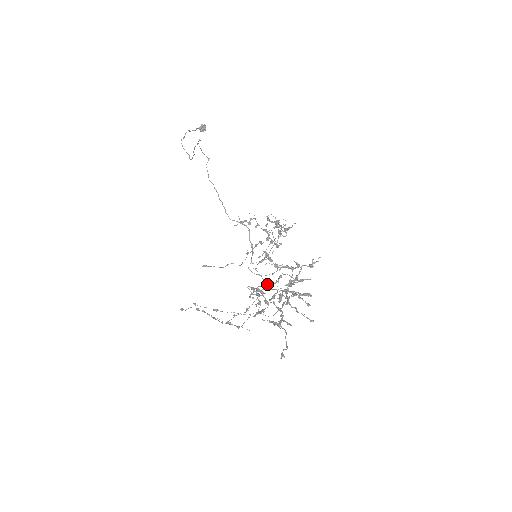
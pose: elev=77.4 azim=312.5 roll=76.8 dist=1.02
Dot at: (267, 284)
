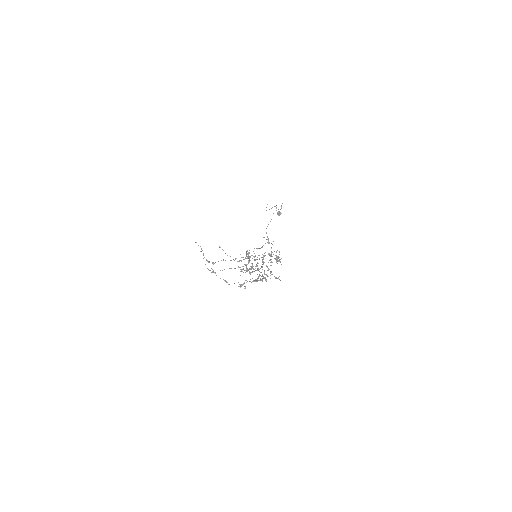
Dot at: occluded
